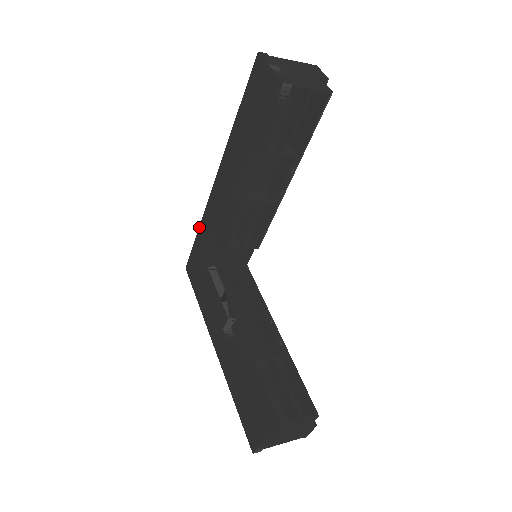
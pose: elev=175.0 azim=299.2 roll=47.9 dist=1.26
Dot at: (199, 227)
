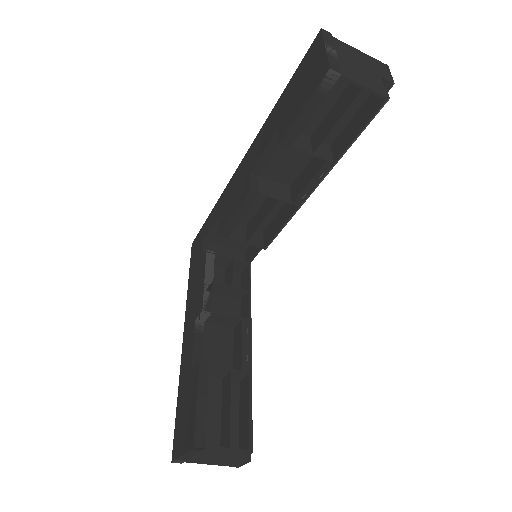
Dot at: (214, 206)
